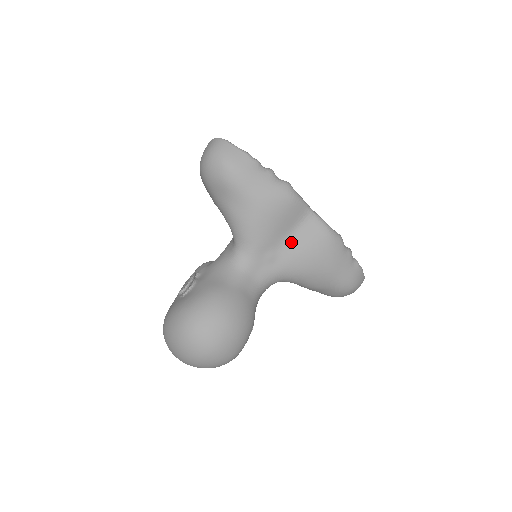
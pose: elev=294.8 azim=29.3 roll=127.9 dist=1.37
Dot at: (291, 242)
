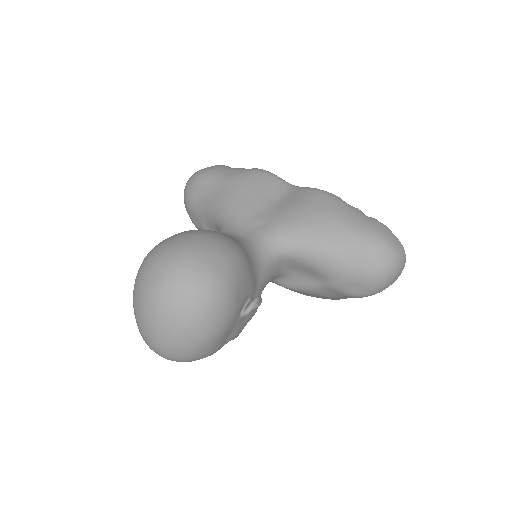
Dot at: (278, 206)
